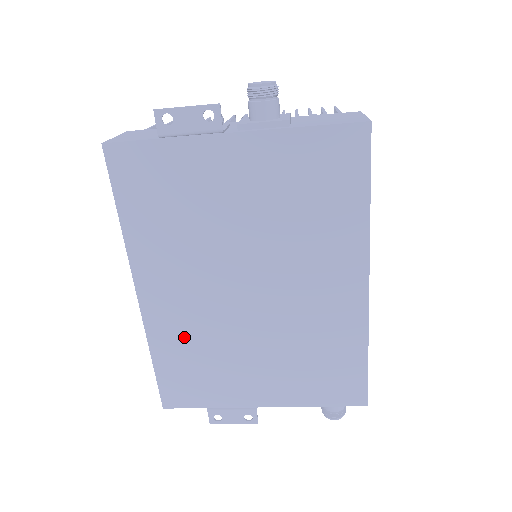
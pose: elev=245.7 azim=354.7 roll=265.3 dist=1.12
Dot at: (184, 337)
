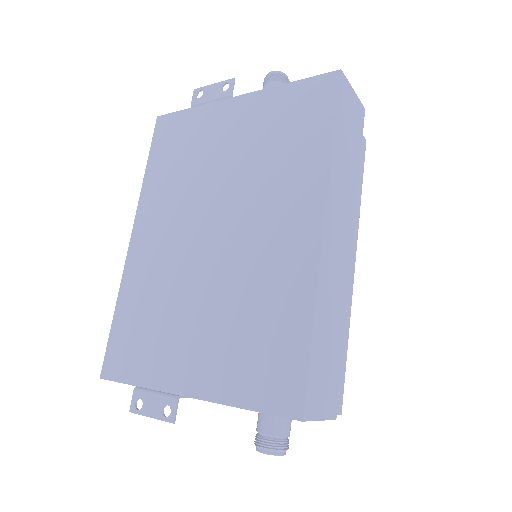
Dot at: (147, 286)
